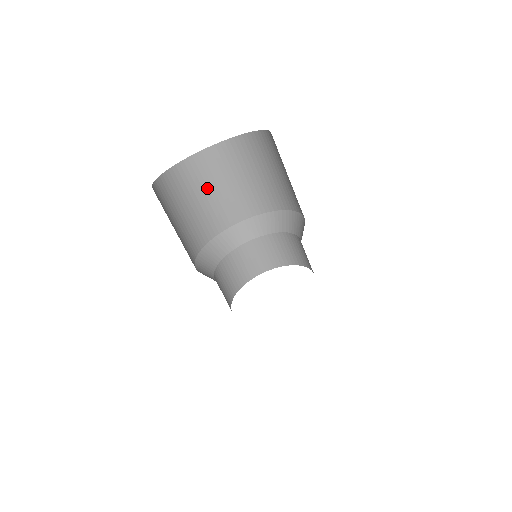
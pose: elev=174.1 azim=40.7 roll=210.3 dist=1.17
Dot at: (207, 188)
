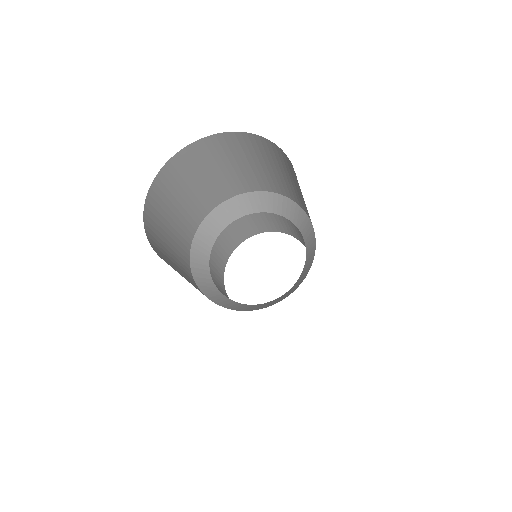
Dot at: (192, 181)
